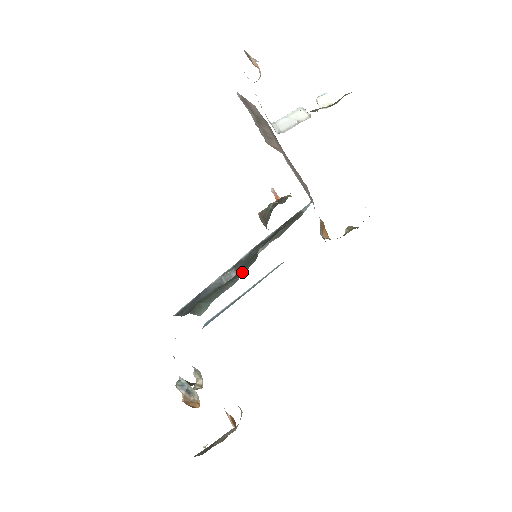
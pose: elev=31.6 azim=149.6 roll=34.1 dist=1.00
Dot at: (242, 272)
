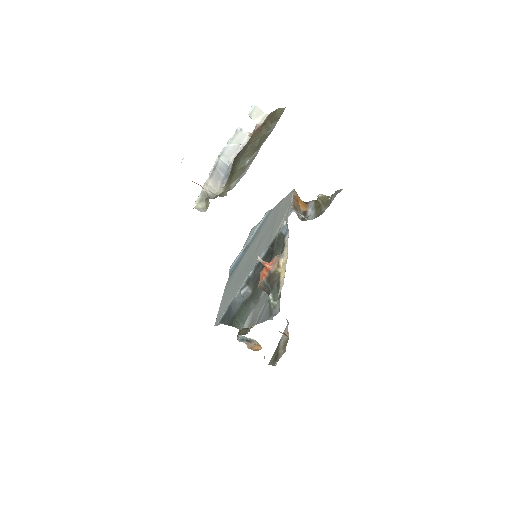
Dot at: (257, 294)
